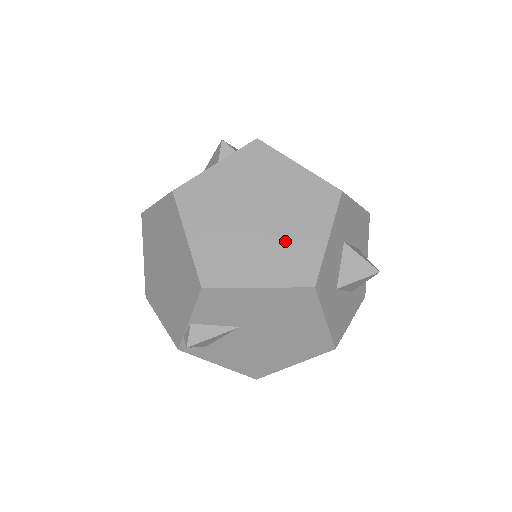
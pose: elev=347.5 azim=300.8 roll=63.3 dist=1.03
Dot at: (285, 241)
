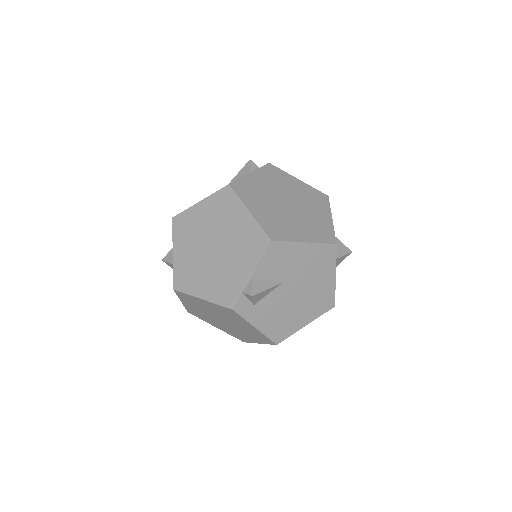
Dot at: (309, 218)
